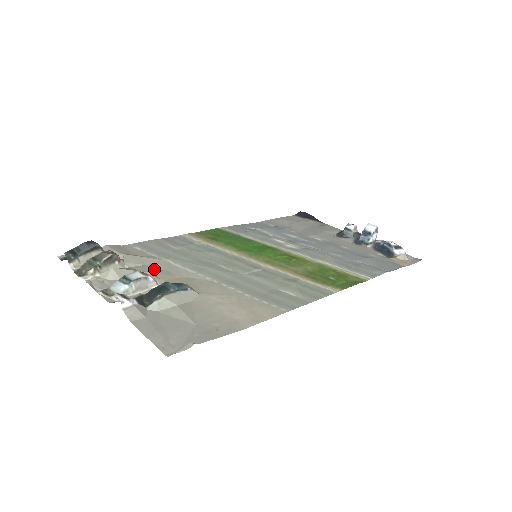
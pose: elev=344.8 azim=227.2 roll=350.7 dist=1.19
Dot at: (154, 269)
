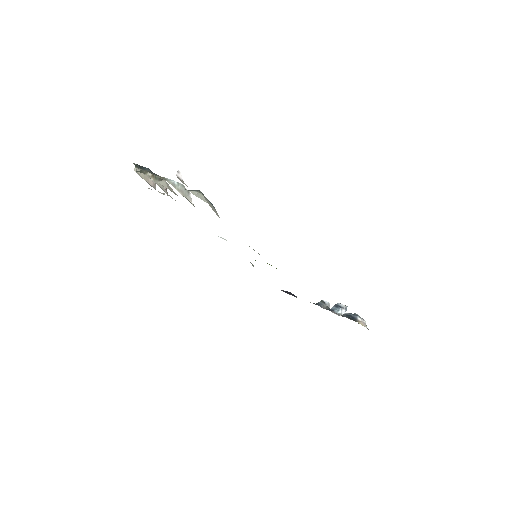
Dot at: occluded
